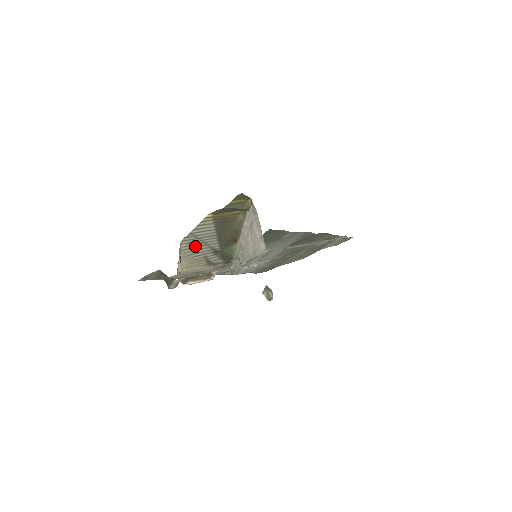
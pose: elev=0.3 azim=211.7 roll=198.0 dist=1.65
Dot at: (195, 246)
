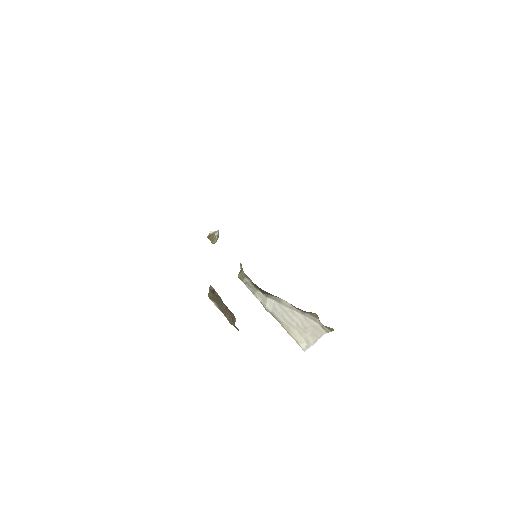
Dot at: occluded
